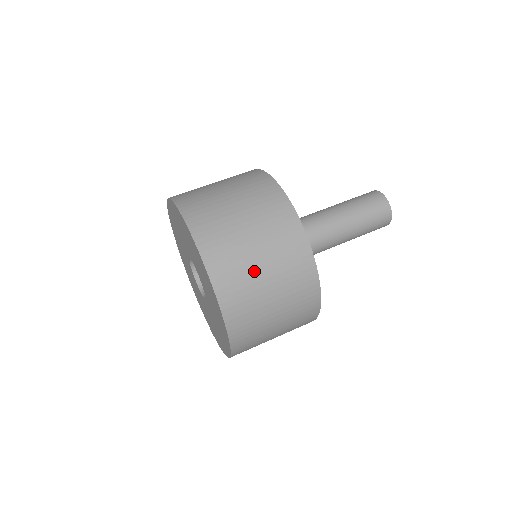
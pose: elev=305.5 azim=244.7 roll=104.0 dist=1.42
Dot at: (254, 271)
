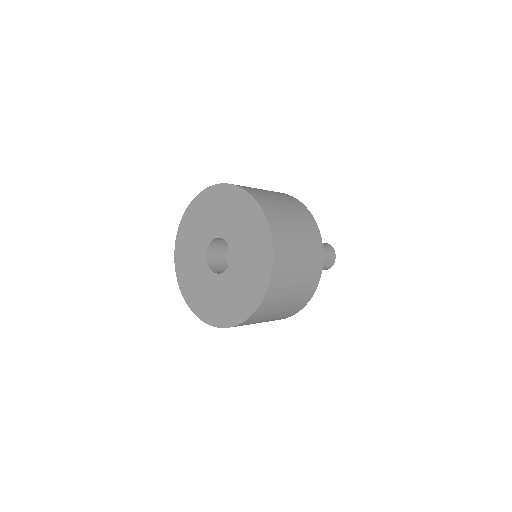
Dot at: (294, 268)
